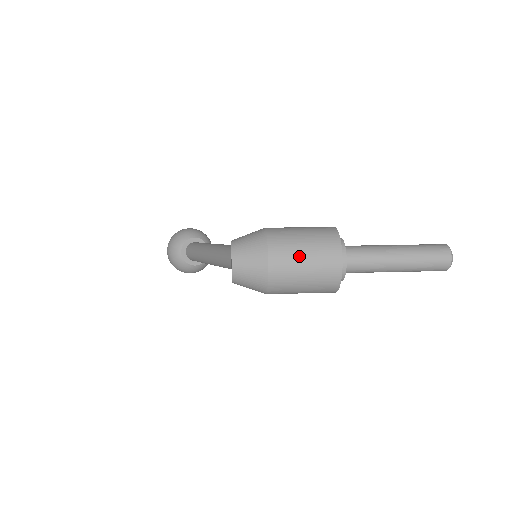
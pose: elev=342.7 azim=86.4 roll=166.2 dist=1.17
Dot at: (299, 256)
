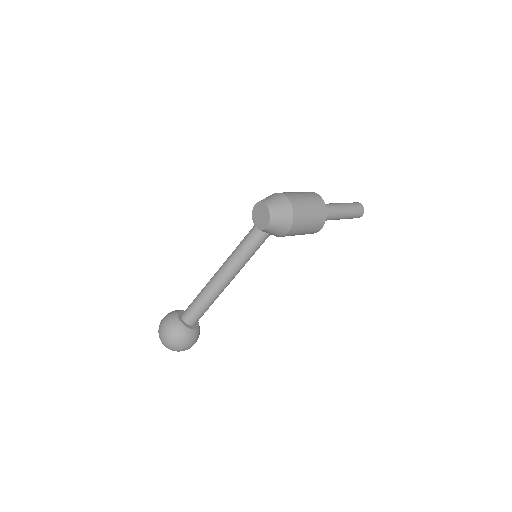
Dot at: (299, 194)
